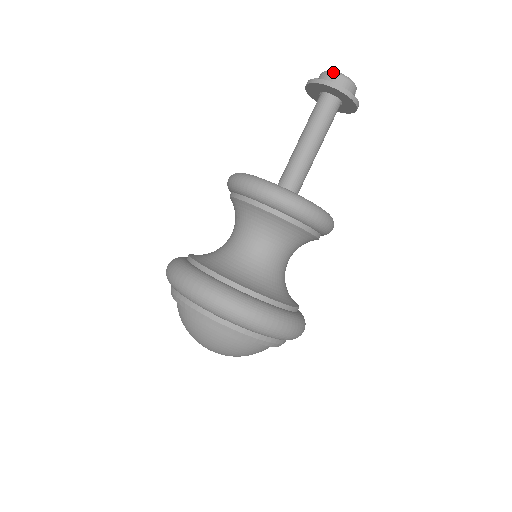
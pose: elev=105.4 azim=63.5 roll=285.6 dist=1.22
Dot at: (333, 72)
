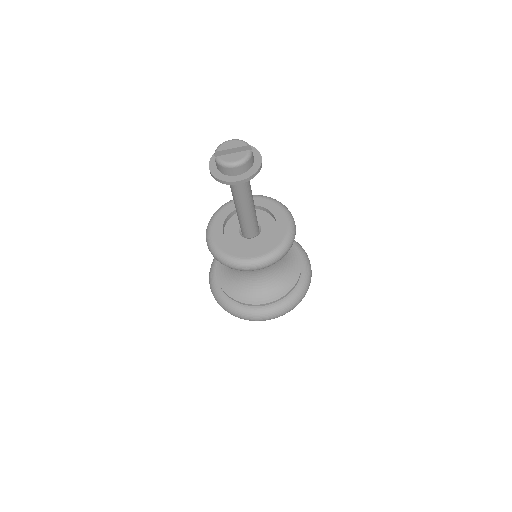
Dot at: (229, 167)
